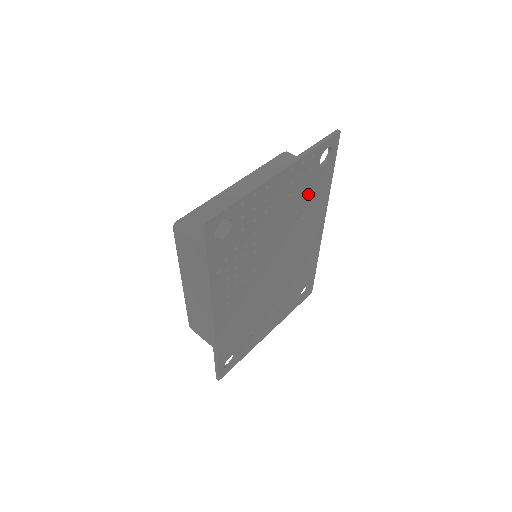
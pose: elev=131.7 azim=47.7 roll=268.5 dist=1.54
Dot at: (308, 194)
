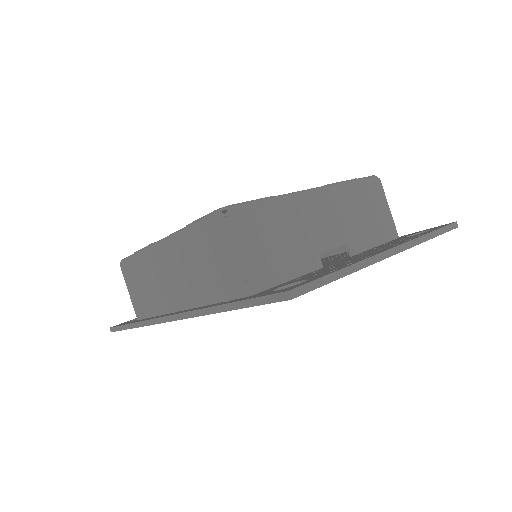
Dot at: occluded
